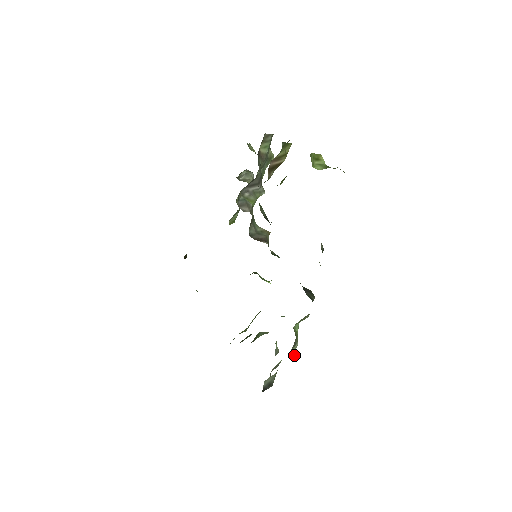
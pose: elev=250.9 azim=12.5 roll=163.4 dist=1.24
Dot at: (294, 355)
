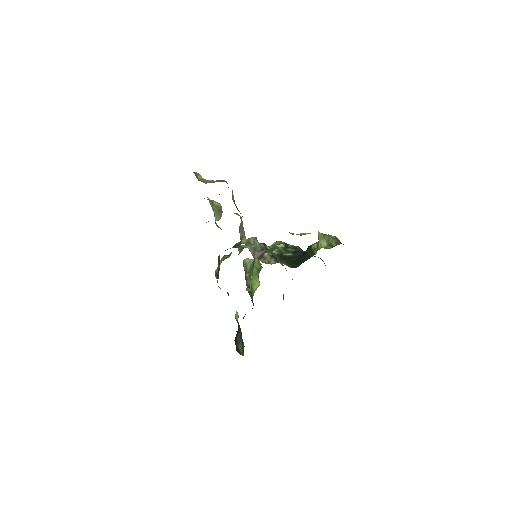
Dot at: occluded
